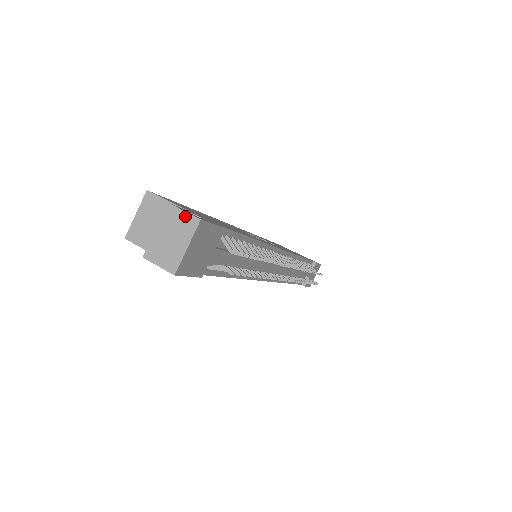
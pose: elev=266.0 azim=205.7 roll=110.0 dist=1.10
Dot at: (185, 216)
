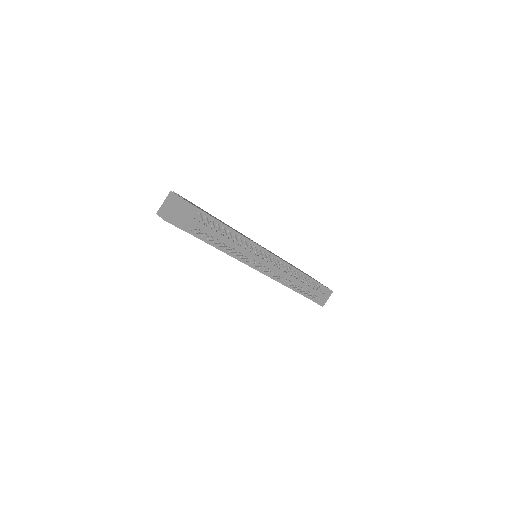
Dot at: (175, 196)
